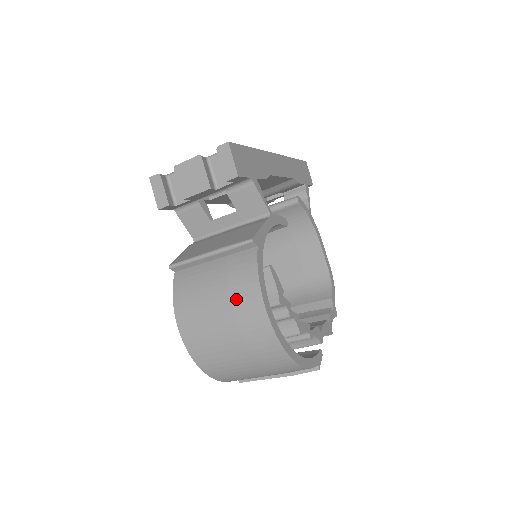
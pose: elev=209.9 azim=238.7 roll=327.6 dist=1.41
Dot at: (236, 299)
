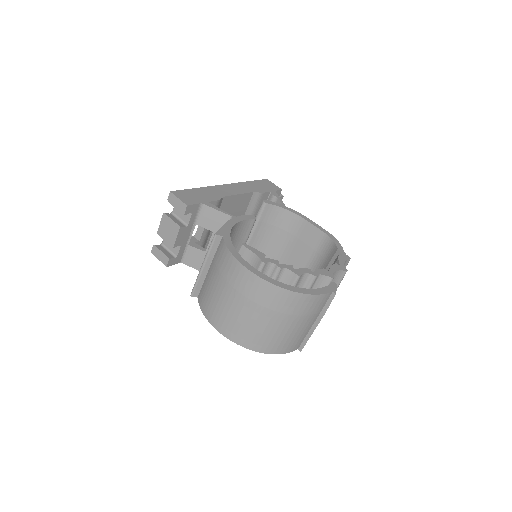
Dot at: (228, 278)
